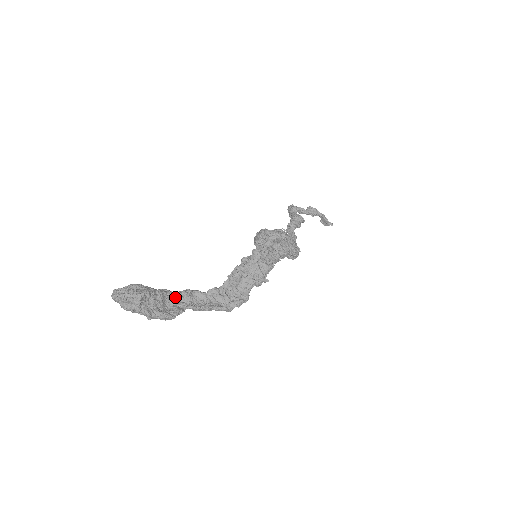
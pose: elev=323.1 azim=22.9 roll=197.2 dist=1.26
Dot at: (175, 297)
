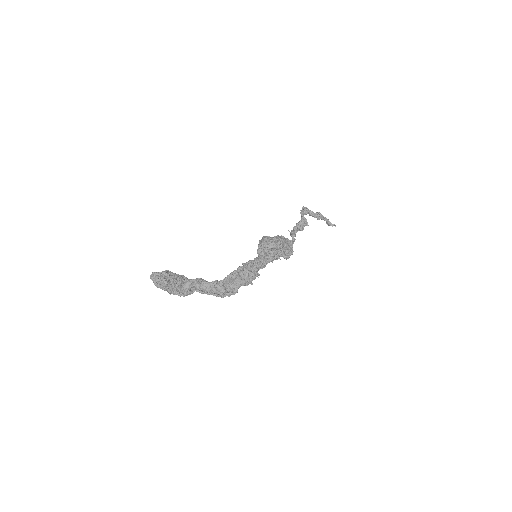
Dot at: (189, 283)
